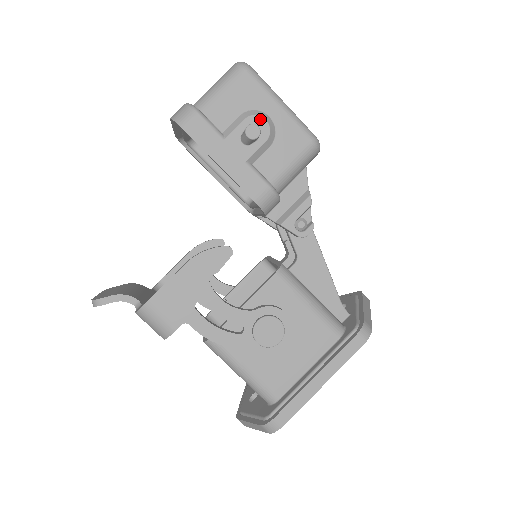
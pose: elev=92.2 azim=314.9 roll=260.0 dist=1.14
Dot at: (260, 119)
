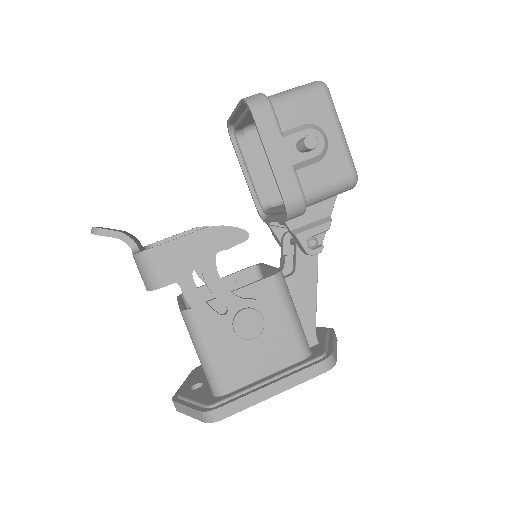
Dot at: (319, 135)
